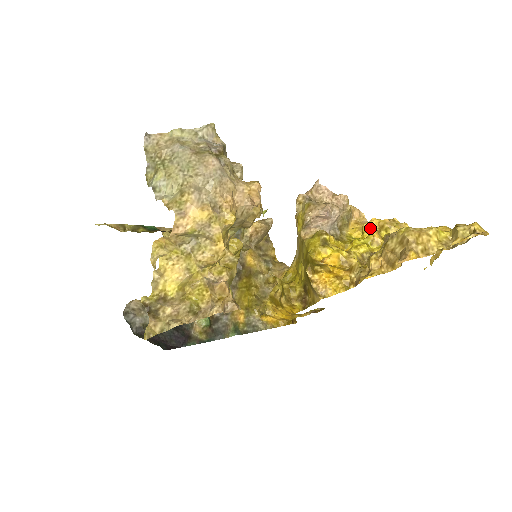
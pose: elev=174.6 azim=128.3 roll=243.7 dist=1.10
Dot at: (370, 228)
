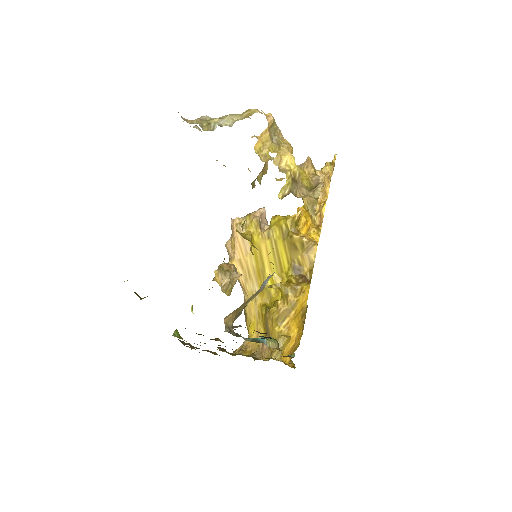
Dot at: occluded
